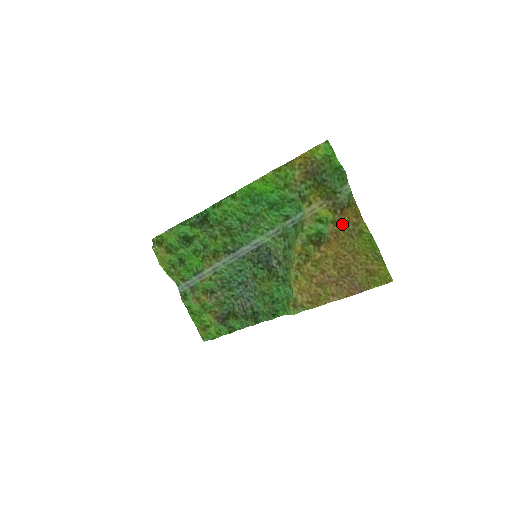
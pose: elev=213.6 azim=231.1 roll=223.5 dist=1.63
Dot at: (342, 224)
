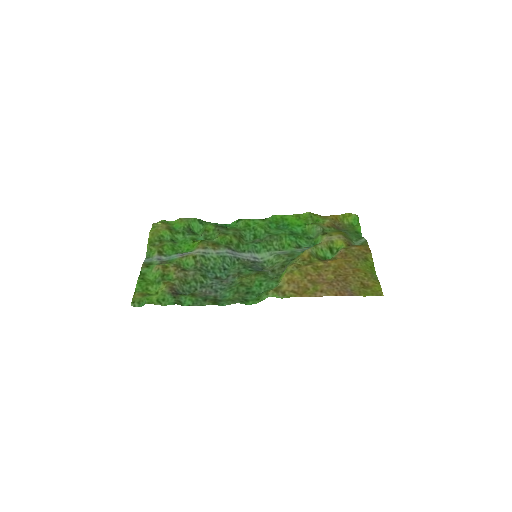
Dot at: (353, 250)
